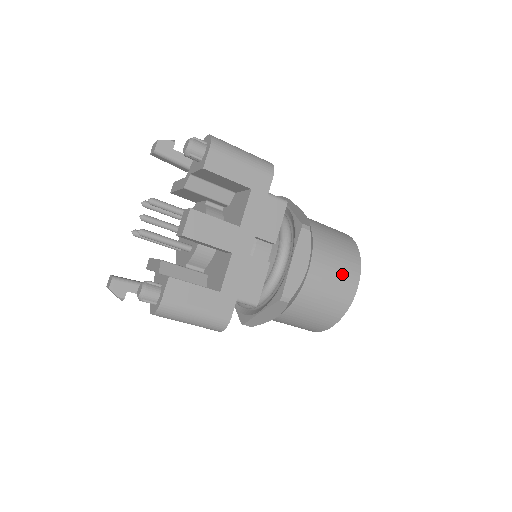
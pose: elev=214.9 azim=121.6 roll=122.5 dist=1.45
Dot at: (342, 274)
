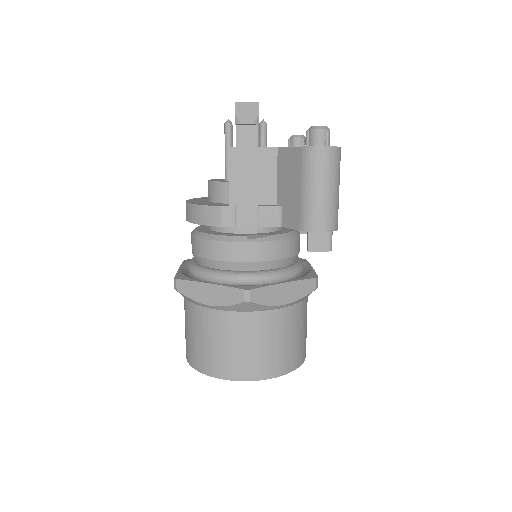
Dot at: occluded
